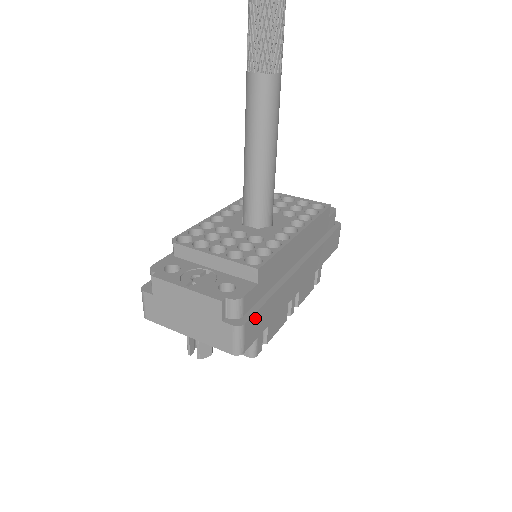
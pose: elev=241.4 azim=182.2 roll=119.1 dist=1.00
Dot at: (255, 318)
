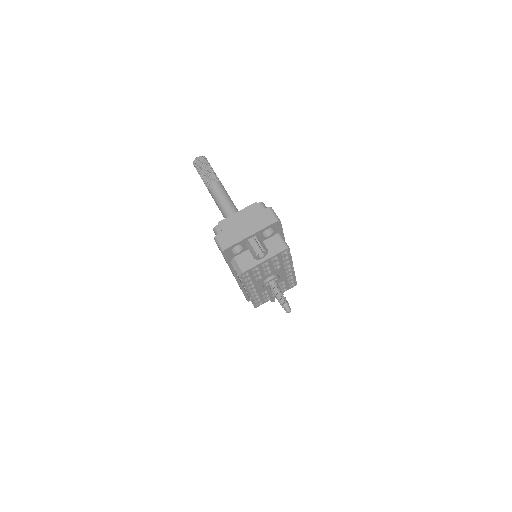
Dot at: occluded
